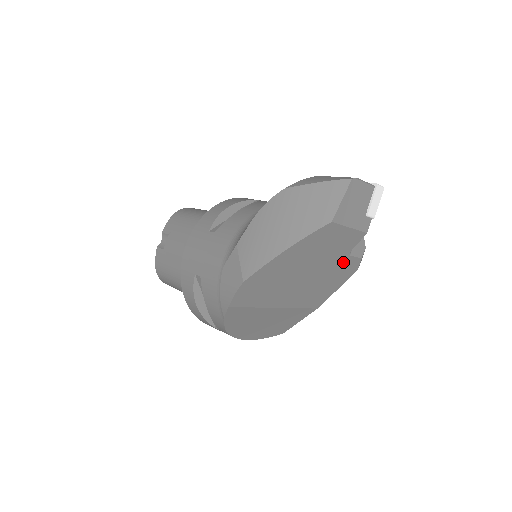
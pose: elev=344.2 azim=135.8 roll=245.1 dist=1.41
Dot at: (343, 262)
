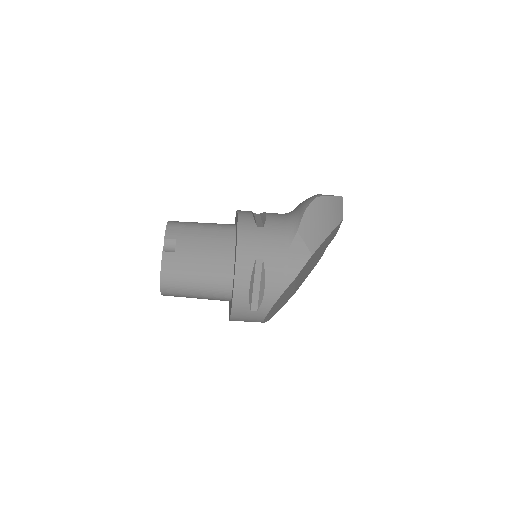
Dot at: (321, 255)
